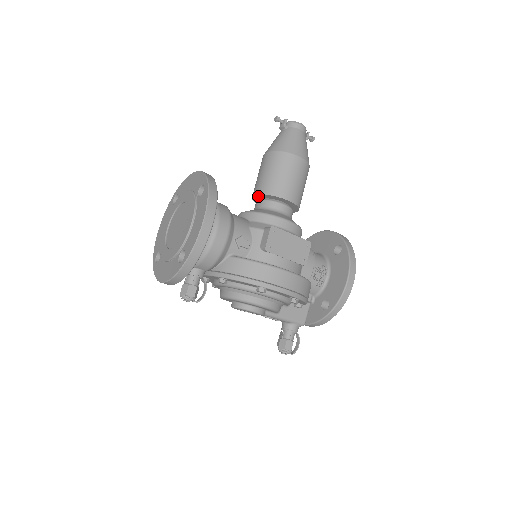
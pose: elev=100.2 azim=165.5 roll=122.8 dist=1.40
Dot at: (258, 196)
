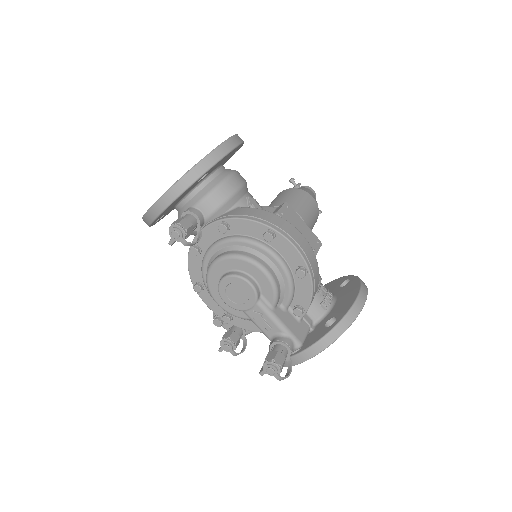
Dot at: occluded
